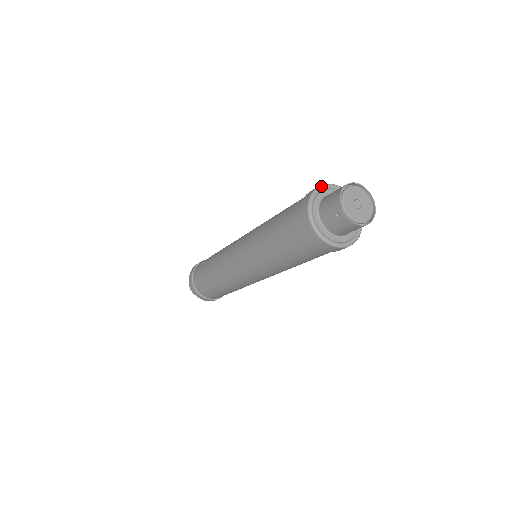
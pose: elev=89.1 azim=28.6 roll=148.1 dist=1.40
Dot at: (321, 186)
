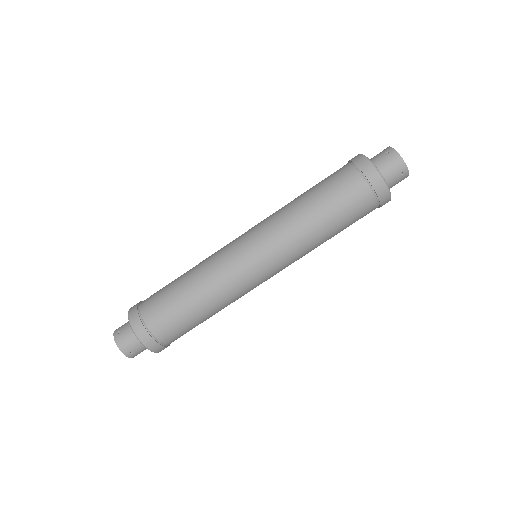
Dot at: occluded
